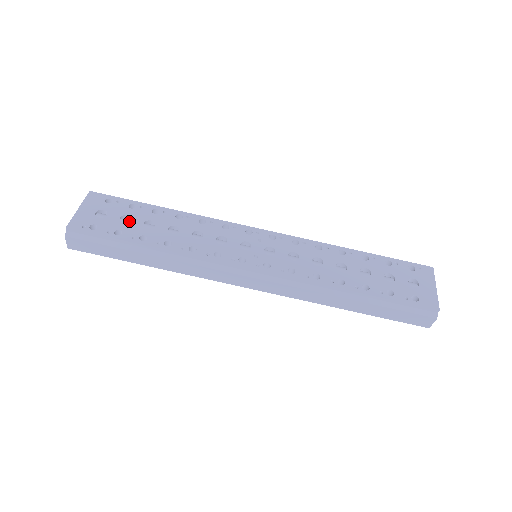
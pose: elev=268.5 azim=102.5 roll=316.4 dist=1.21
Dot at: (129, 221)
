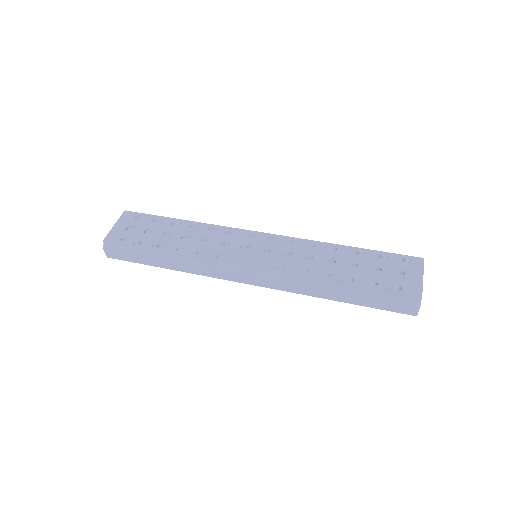
Dot at: occluded
